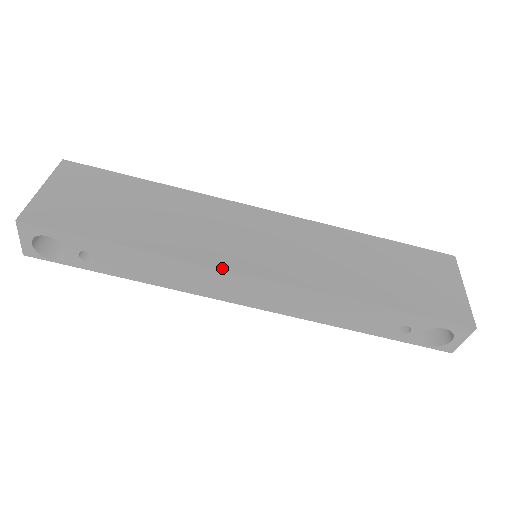
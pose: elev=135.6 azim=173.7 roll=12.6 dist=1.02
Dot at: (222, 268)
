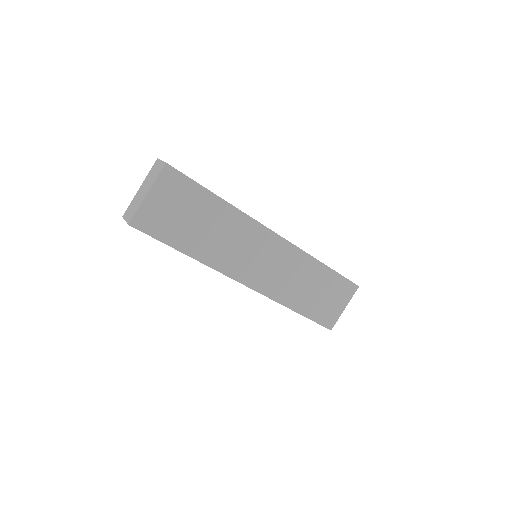
Dot at: (232, 278)
